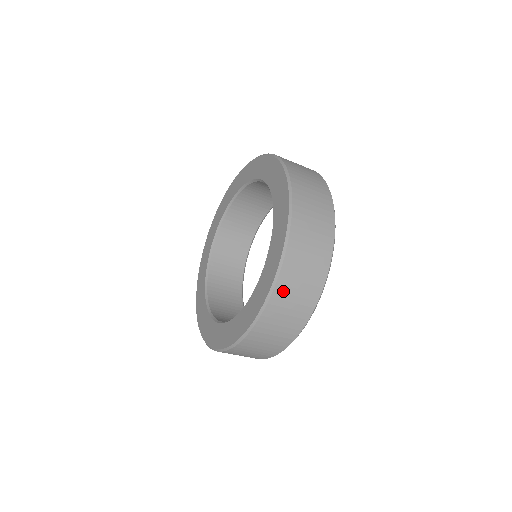
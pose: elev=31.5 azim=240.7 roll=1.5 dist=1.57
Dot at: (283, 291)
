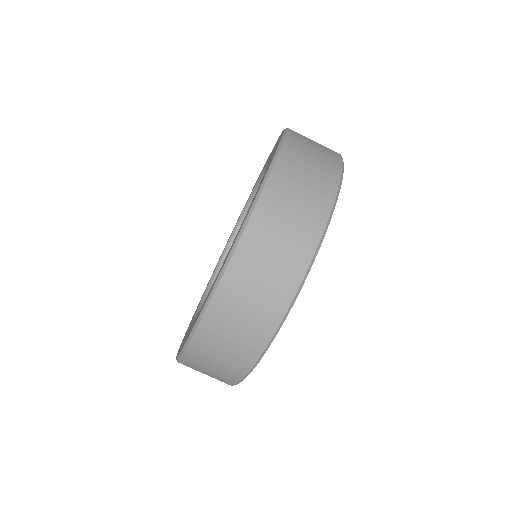
Dot at: (299, 135)
